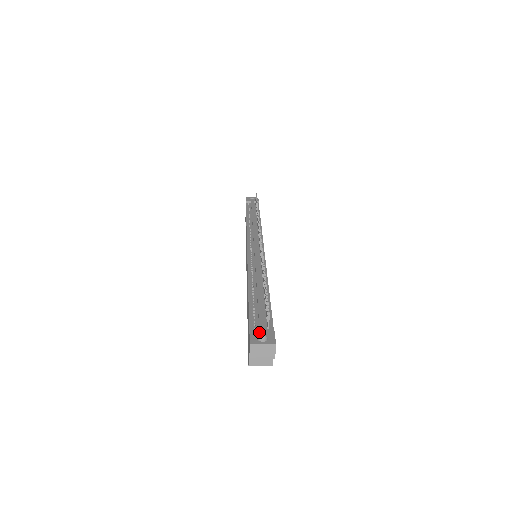
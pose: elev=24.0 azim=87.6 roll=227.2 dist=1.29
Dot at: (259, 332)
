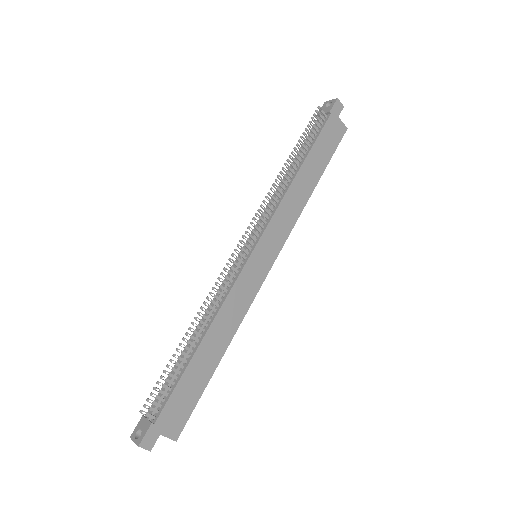
Dot at: (142, 424)
